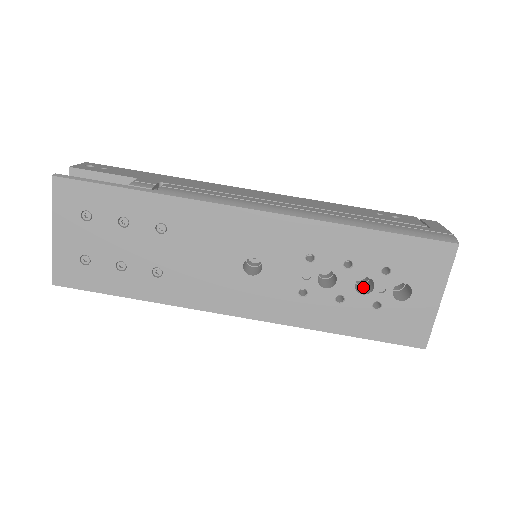
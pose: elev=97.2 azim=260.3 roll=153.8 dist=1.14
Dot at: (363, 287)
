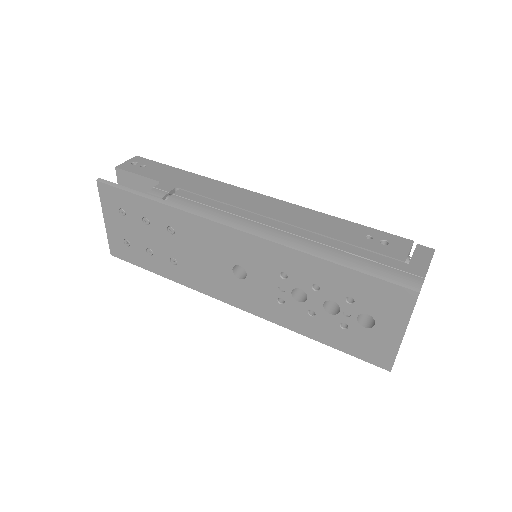
Dot at: occluded
